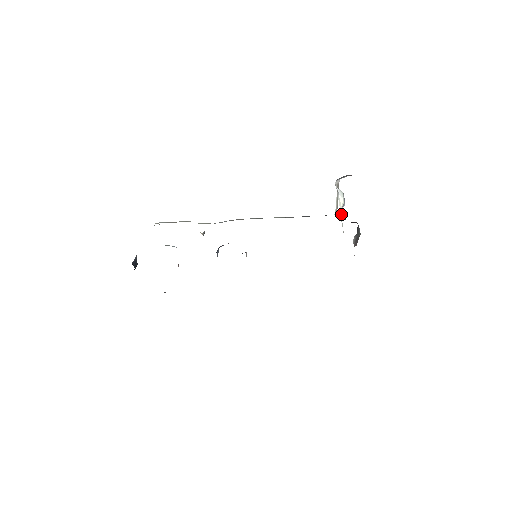
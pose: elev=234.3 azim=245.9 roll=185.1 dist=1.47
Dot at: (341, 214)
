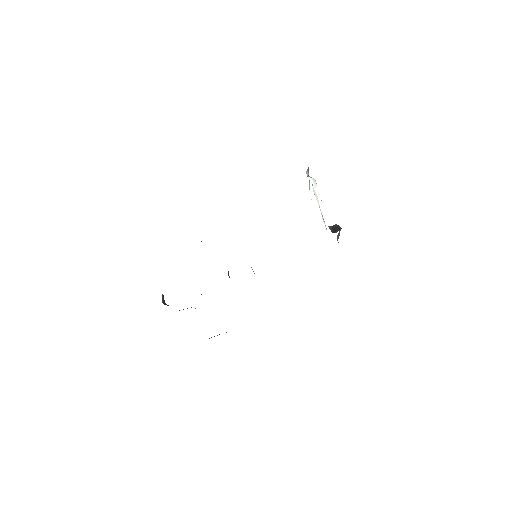
Dot at: occluded
